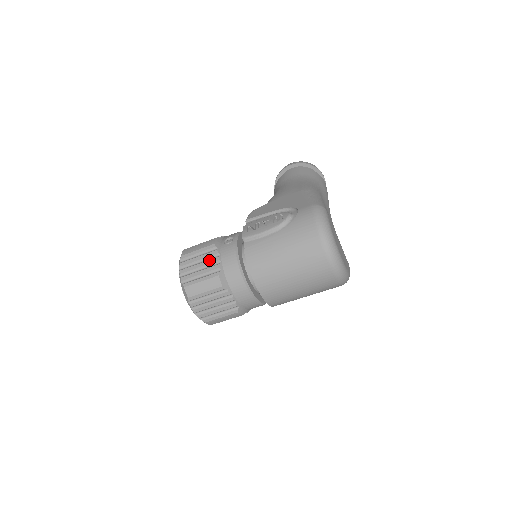
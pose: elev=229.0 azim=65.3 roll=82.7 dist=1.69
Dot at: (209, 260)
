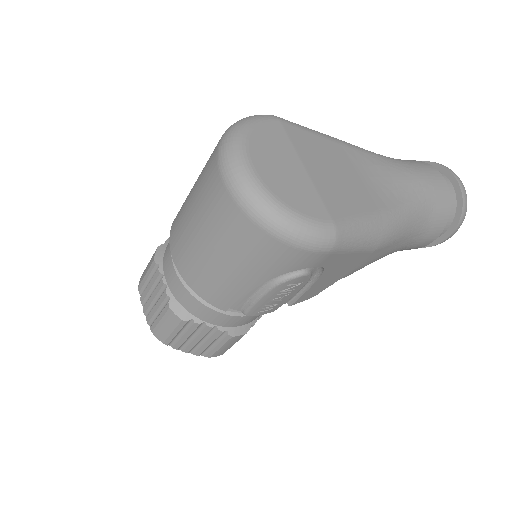
Dot at: occluded
